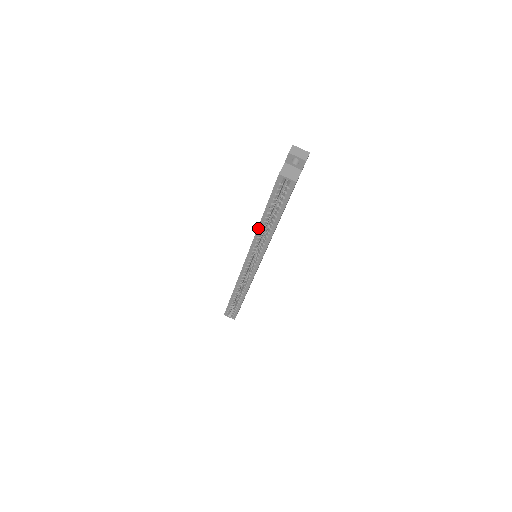
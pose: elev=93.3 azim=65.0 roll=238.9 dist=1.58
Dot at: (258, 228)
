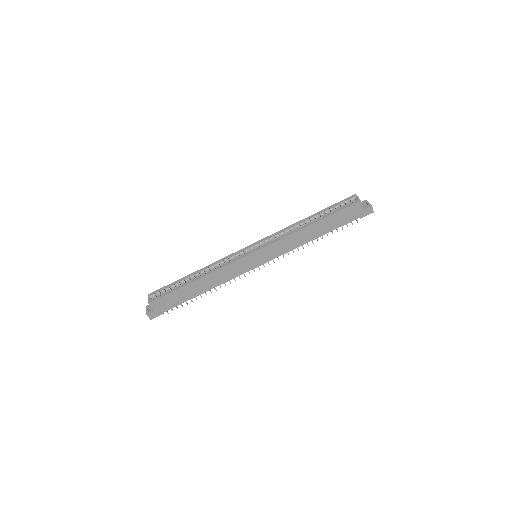
Dot at: (298, 222)
